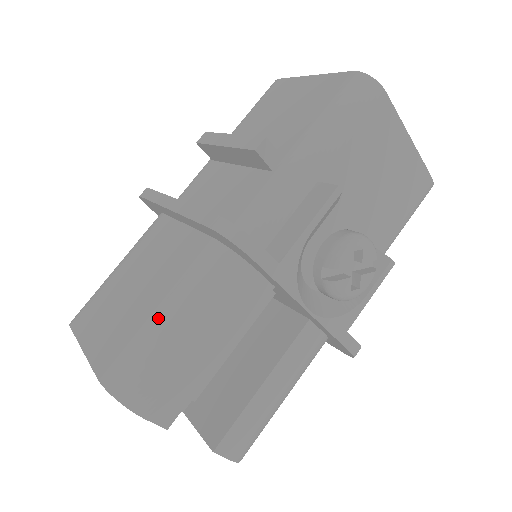
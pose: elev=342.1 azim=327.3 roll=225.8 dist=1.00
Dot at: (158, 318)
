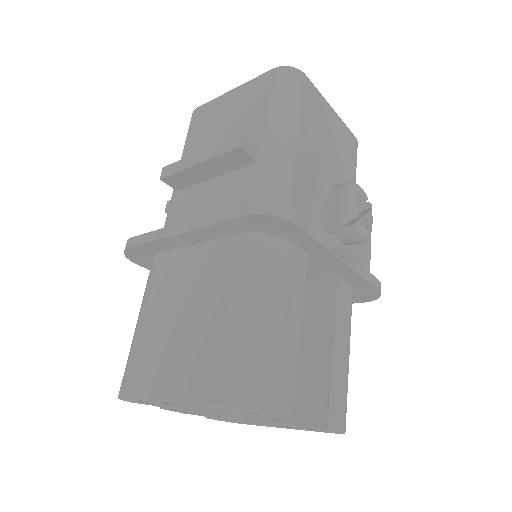
Dot at: (235, 319)
